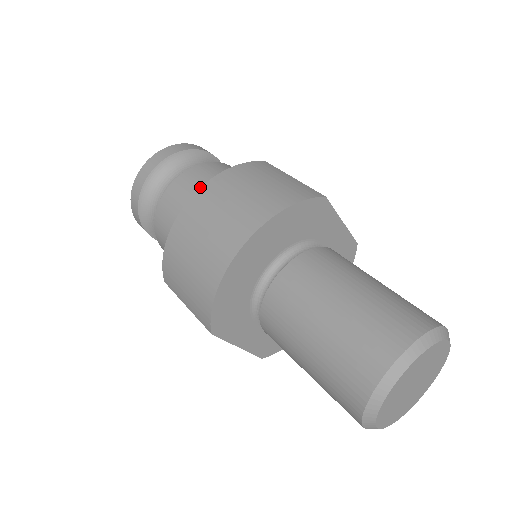
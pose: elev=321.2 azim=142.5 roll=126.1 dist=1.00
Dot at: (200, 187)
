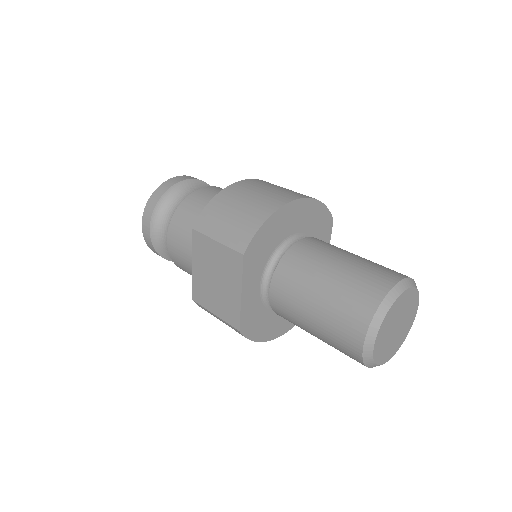
Dot at: occluded
